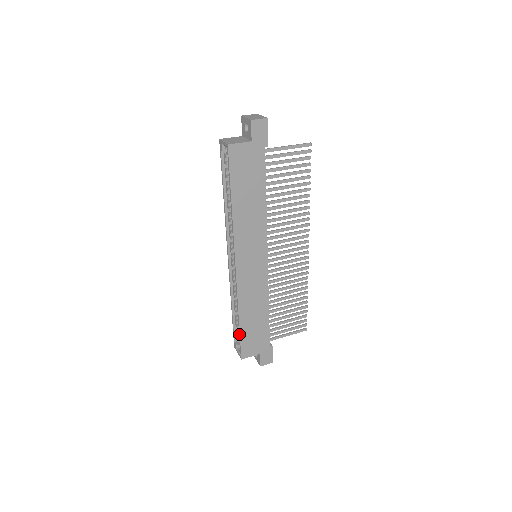
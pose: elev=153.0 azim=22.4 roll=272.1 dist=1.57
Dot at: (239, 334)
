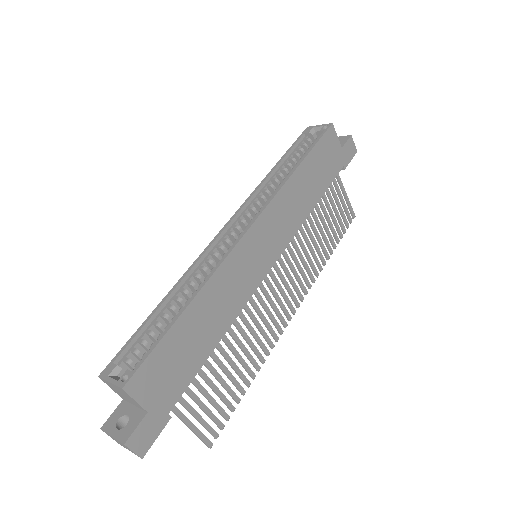
Dot at: (164, 332)
